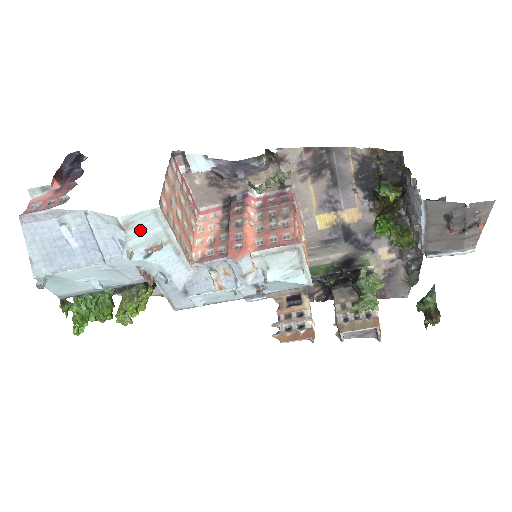
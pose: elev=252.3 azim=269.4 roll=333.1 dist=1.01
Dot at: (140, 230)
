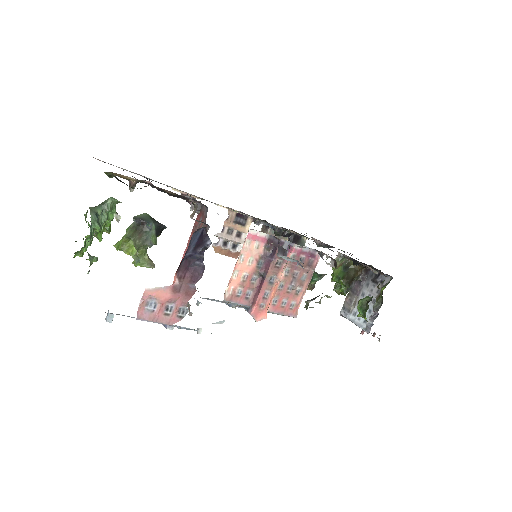
Dot at: occluded
